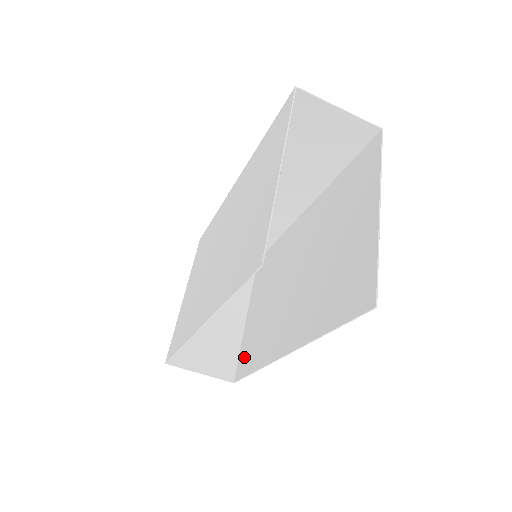
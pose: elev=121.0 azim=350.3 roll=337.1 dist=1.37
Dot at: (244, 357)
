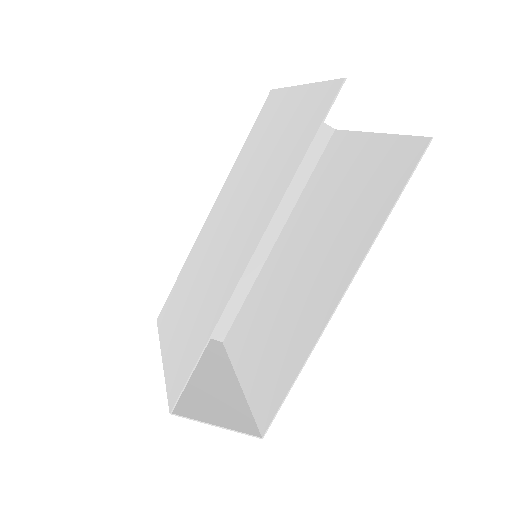
Dot at: (265, 397)
